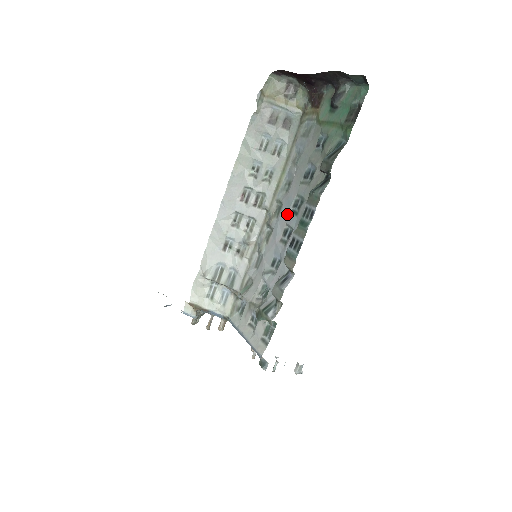
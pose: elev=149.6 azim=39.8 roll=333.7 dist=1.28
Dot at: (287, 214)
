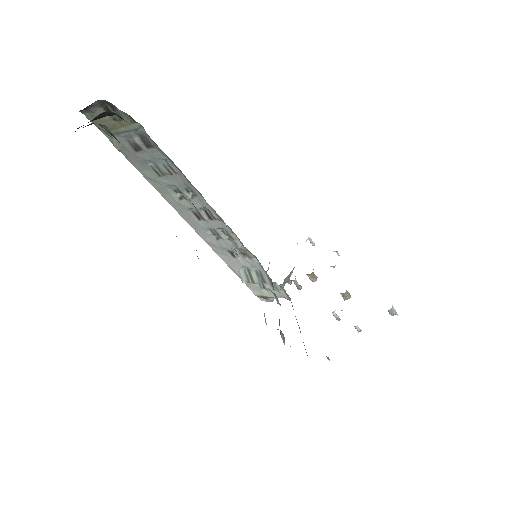
Dot at: occluded
